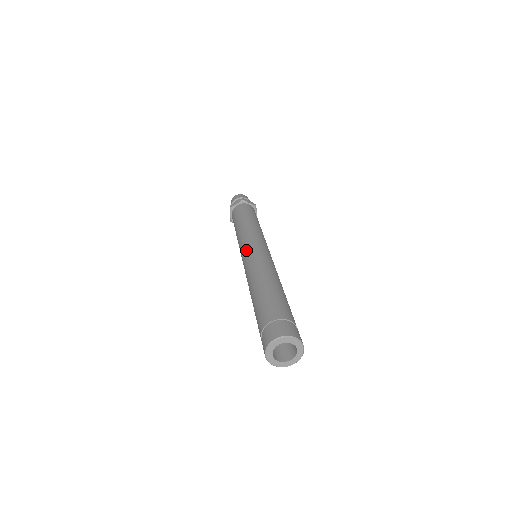
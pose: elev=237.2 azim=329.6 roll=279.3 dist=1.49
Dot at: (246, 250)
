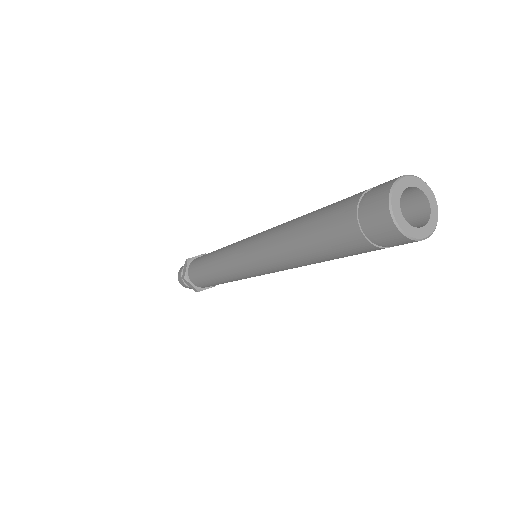
Dot at: (249, 237)
